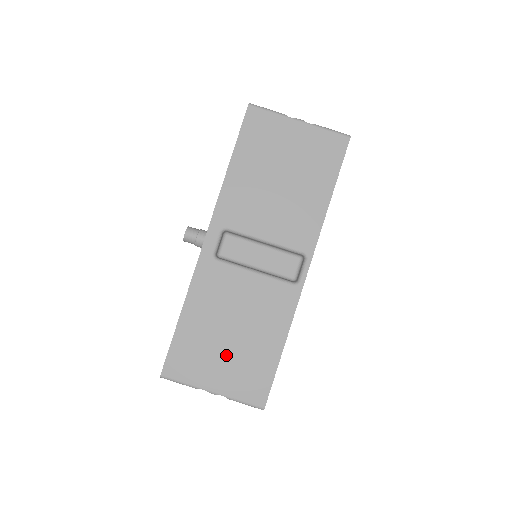
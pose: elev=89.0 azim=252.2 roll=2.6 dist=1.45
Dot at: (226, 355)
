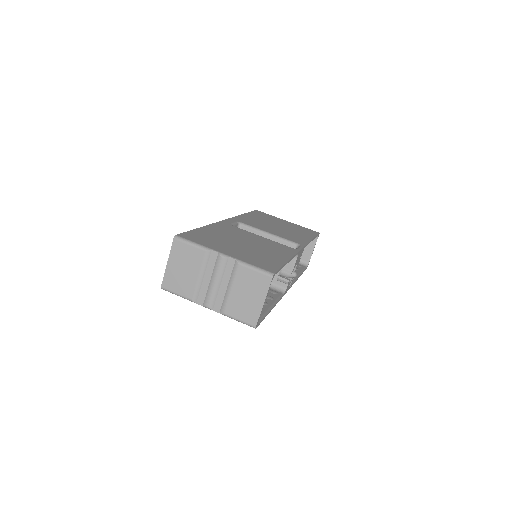
Dot at: (238, 248)
